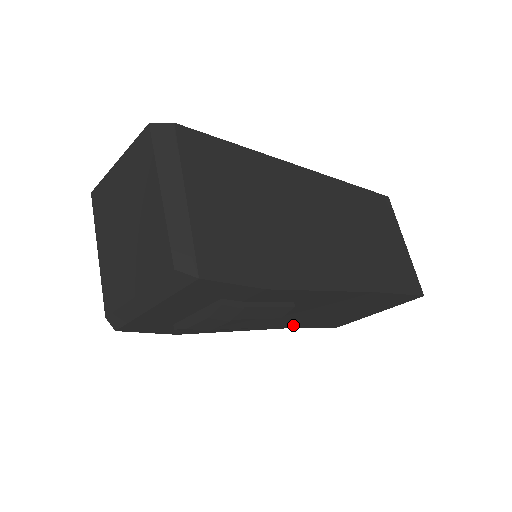
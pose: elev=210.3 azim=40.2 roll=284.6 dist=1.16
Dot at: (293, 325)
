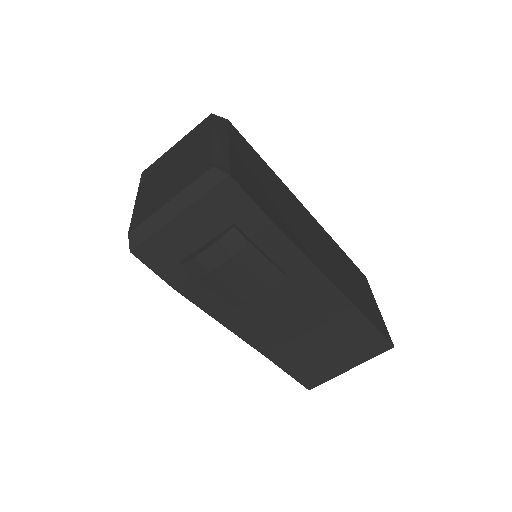
Dot at: (271, 351)
